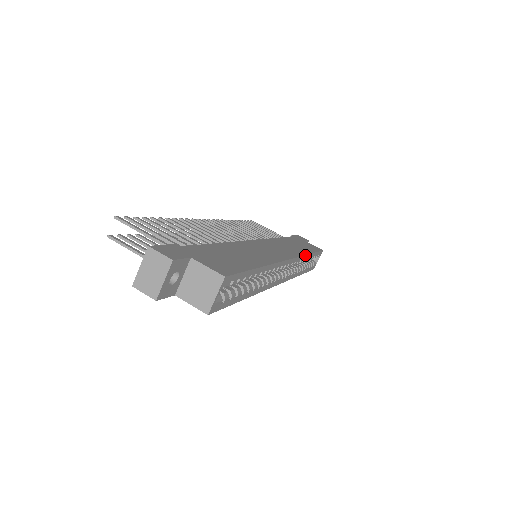
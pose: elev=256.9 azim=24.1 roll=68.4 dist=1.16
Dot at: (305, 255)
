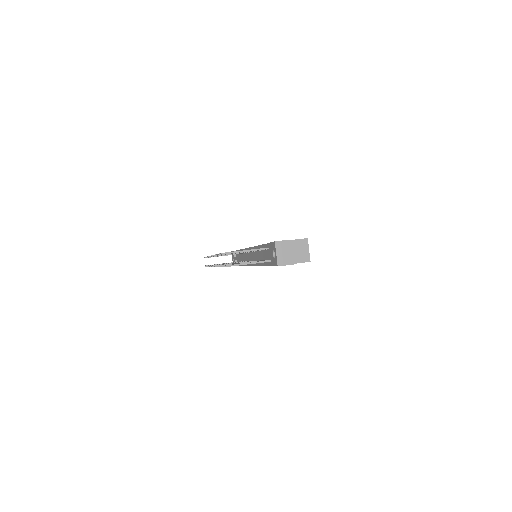
Dot at: occluded
